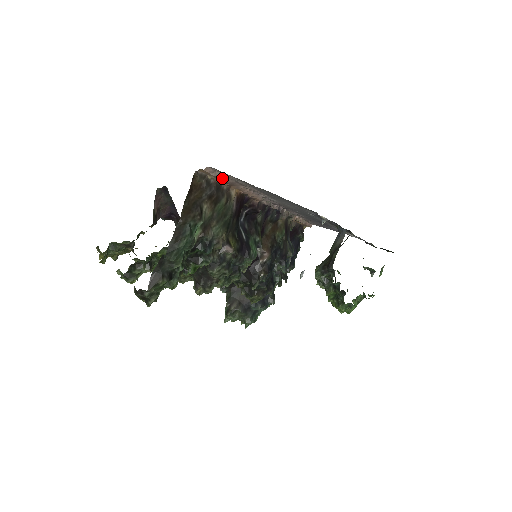
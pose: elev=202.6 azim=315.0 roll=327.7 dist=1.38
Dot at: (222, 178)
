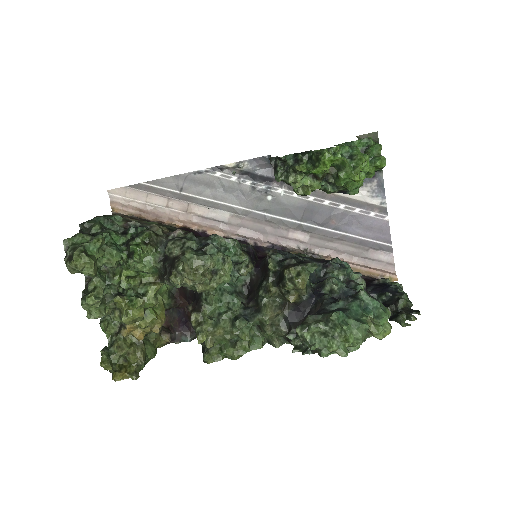
Dot at: (139, 211)
